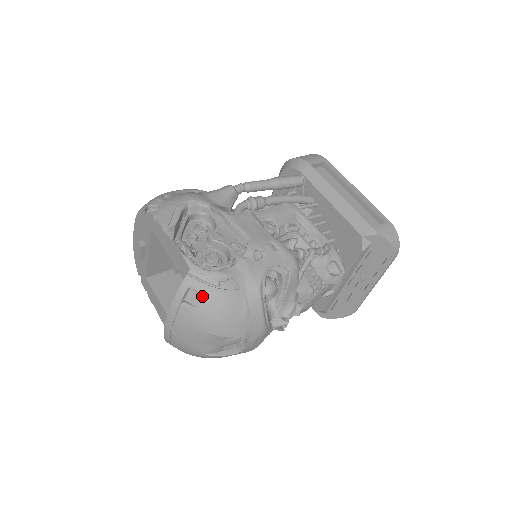
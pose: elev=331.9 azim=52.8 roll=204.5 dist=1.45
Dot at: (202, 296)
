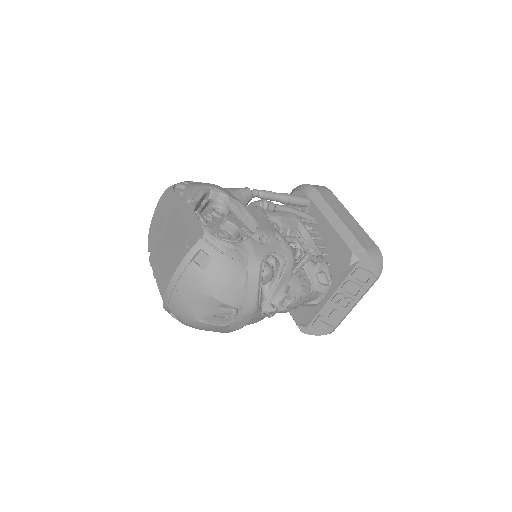
Dot at: (210, 259)
